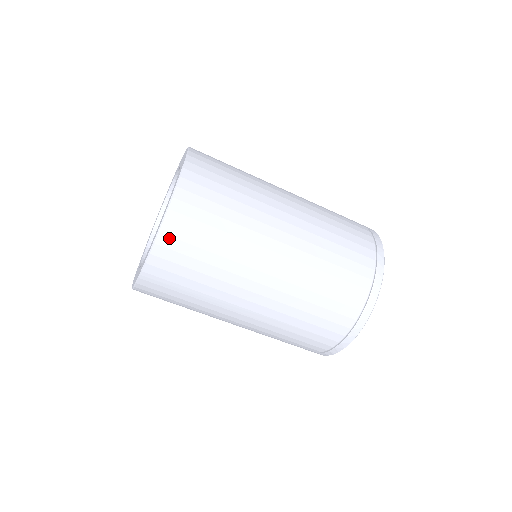
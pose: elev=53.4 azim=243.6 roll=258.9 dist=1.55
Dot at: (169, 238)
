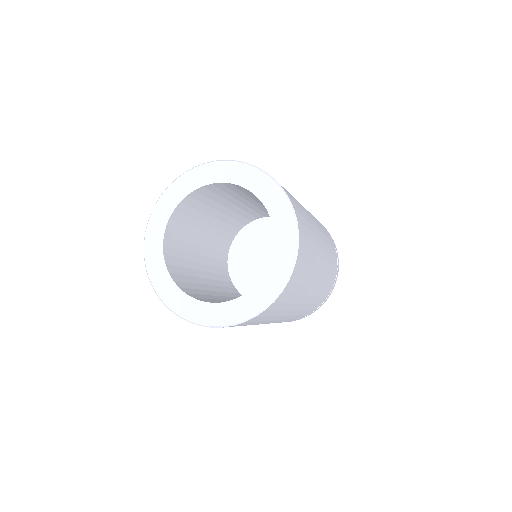
Dot at: occluded
